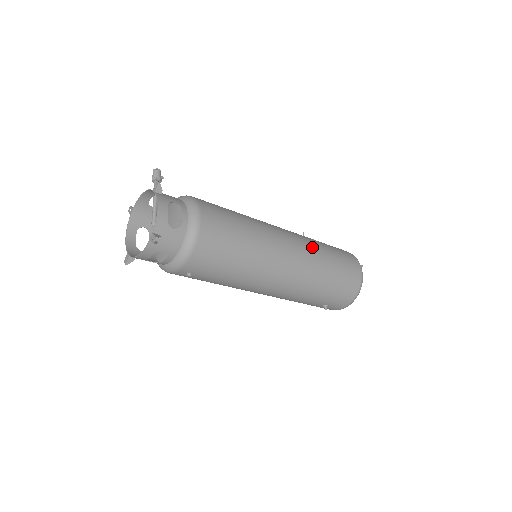
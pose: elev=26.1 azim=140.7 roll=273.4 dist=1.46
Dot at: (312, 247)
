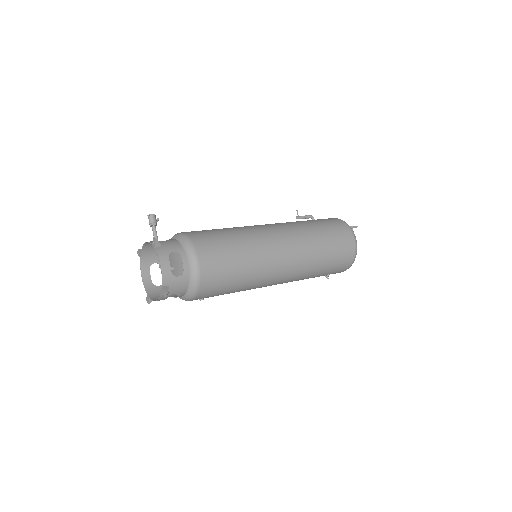
Dot at: (304, 237)
